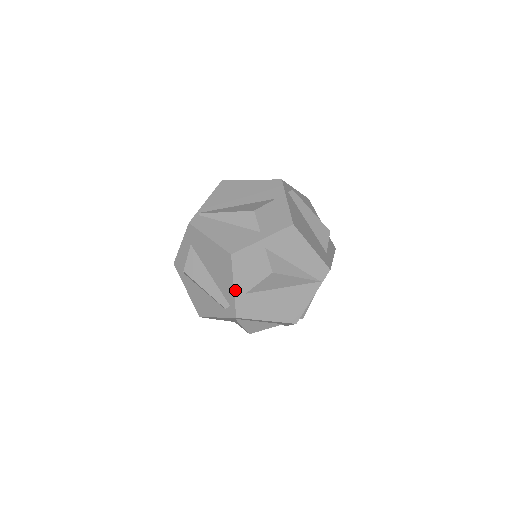
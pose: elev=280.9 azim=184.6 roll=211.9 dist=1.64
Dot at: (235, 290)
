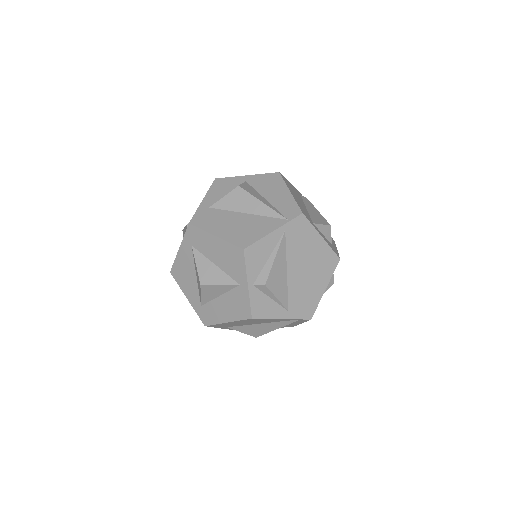
Dot at: (202, 203)
